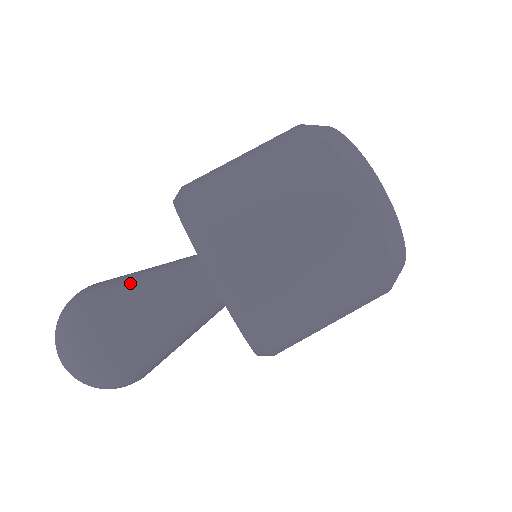
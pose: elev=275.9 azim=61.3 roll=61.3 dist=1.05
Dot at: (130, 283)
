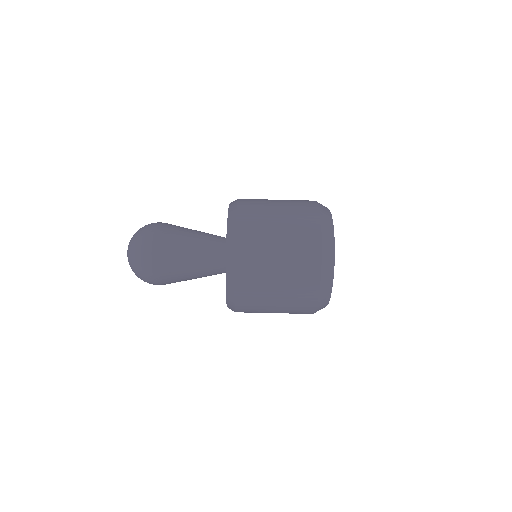
Dot at: (185, 230)
